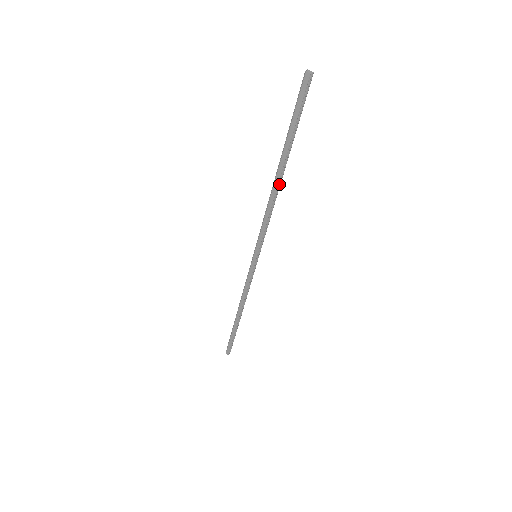
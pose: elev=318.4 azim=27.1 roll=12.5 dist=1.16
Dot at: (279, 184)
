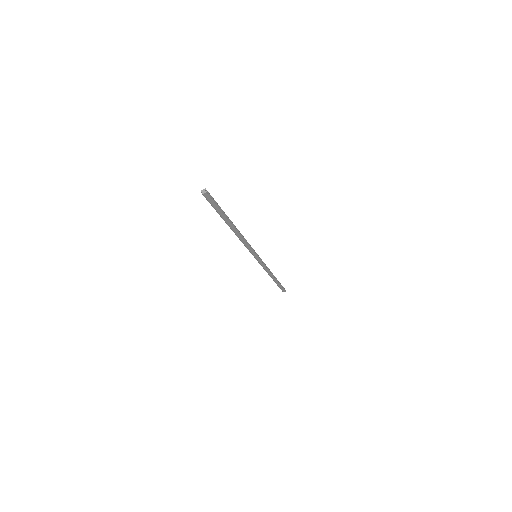
Dot at: (237, 230)
